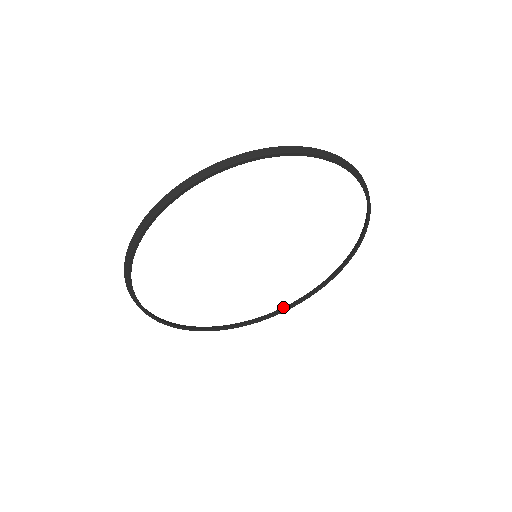
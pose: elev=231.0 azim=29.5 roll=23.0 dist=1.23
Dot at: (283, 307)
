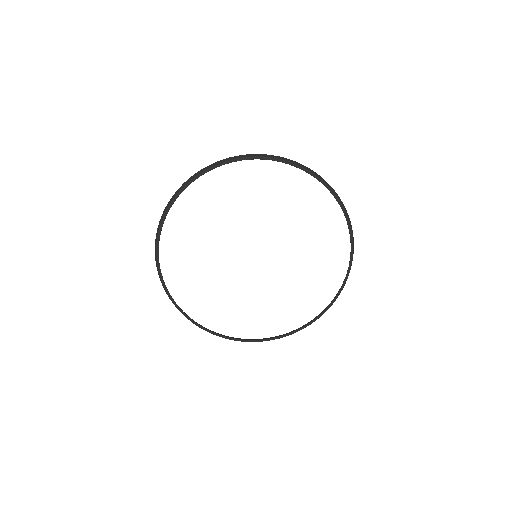
Dot at: occluded
